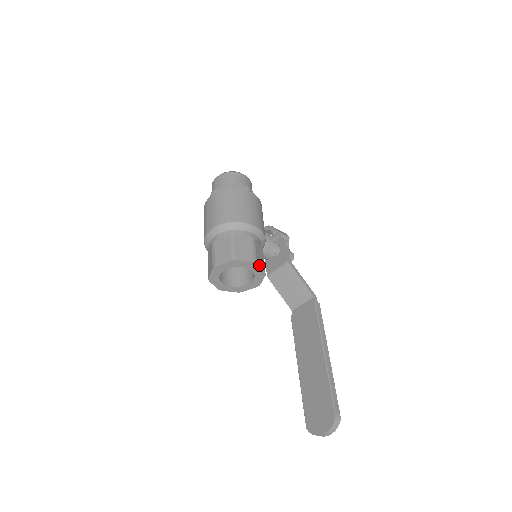
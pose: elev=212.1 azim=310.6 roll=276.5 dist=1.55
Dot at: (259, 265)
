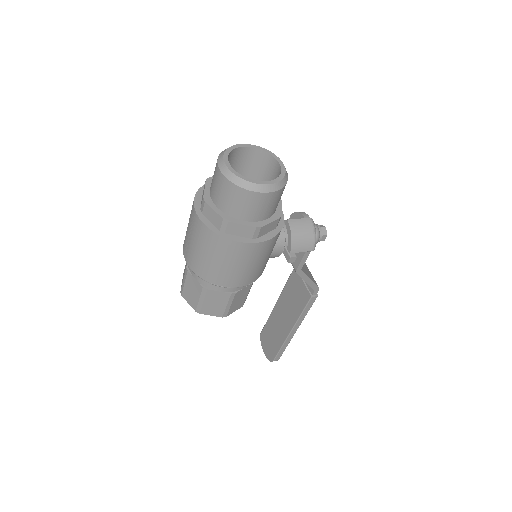
Dot at: (231, 313)
